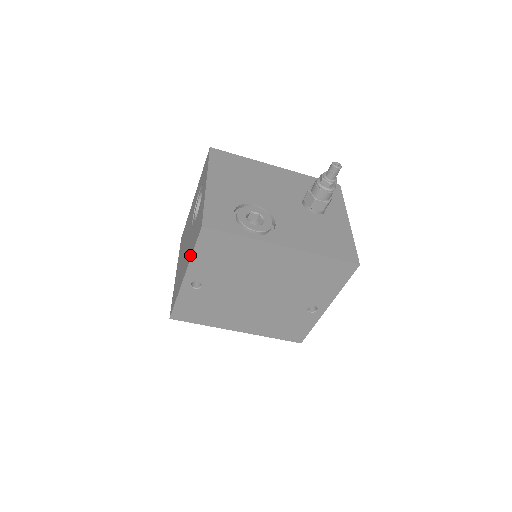
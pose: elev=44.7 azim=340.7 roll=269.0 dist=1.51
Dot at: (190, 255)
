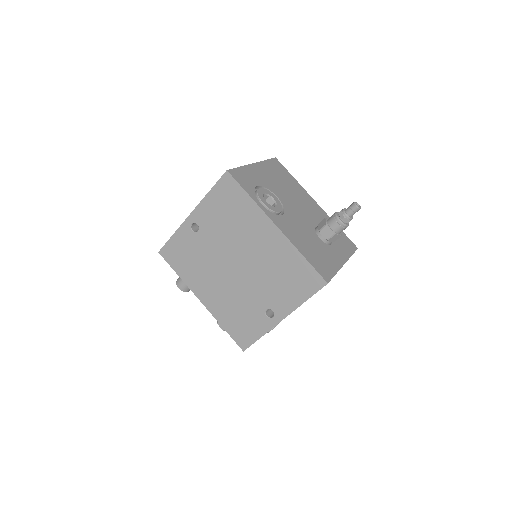
Dot at: occluded
